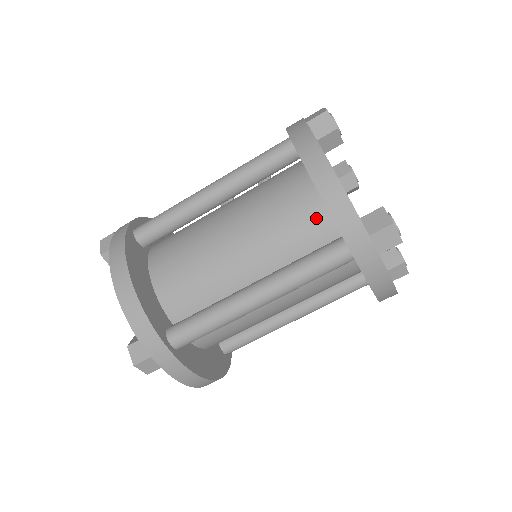
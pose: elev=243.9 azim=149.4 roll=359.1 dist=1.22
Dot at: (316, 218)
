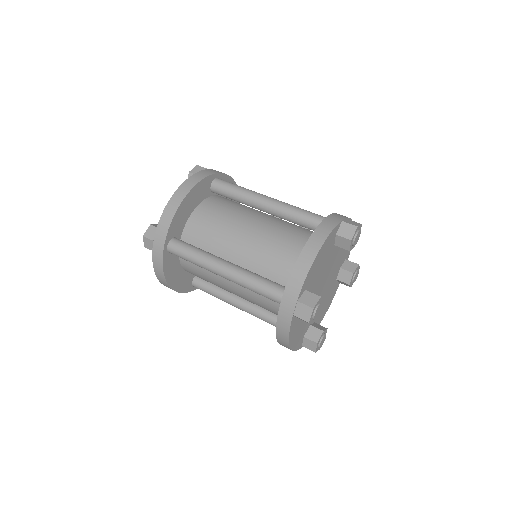
Dot at: (292, 268)
